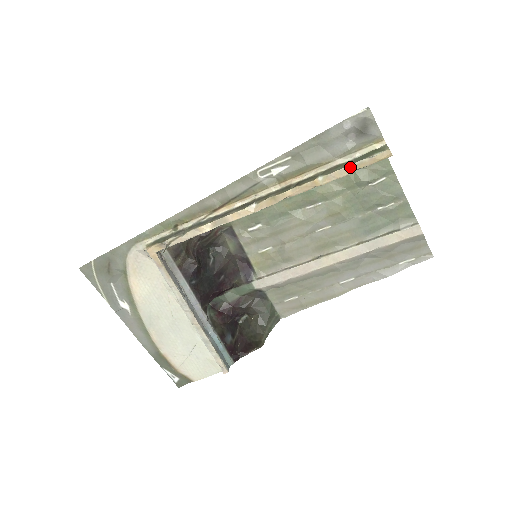
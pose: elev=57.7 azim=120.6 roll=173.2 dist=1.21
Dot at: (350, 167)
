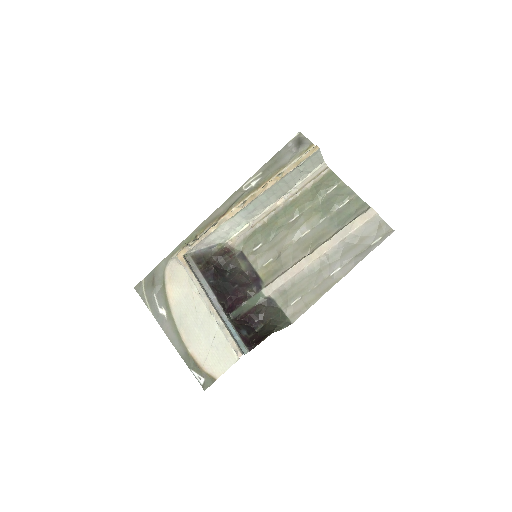
Dot at: (296, 163)
